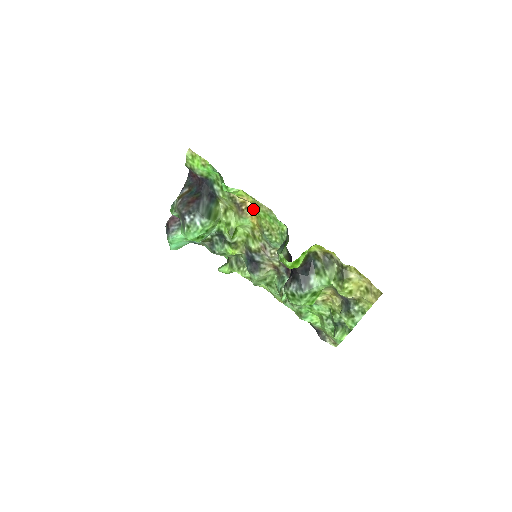
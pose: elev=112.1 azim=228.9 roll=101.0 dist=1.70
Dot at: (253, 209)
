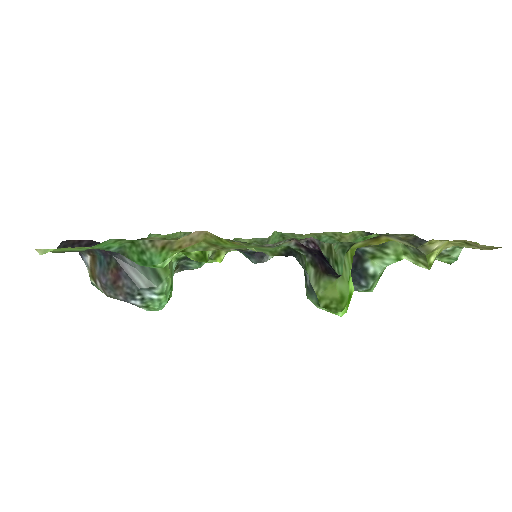
Dot at: (209, 235)
